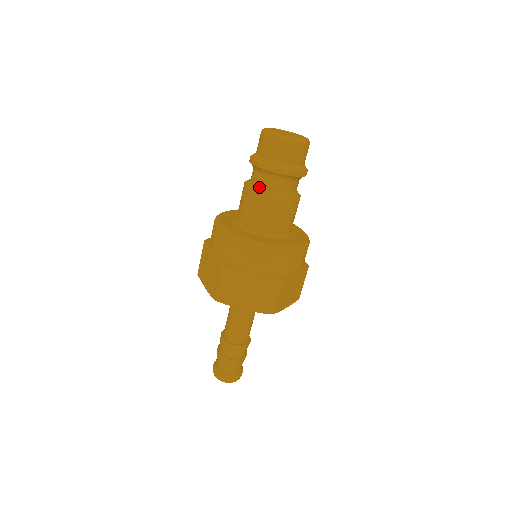
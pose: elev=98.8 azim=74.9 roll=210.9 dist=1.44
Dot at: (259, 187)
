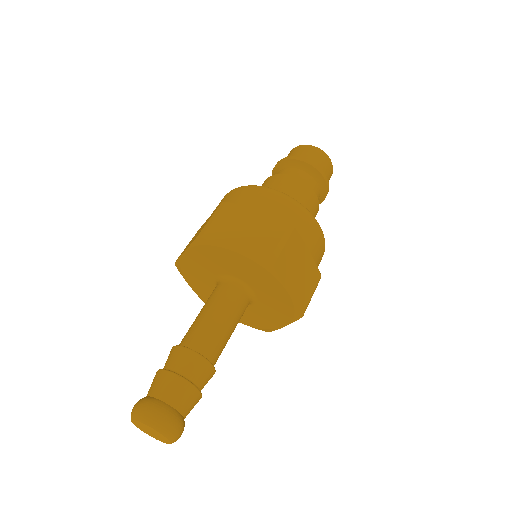
Dot at: occluded
